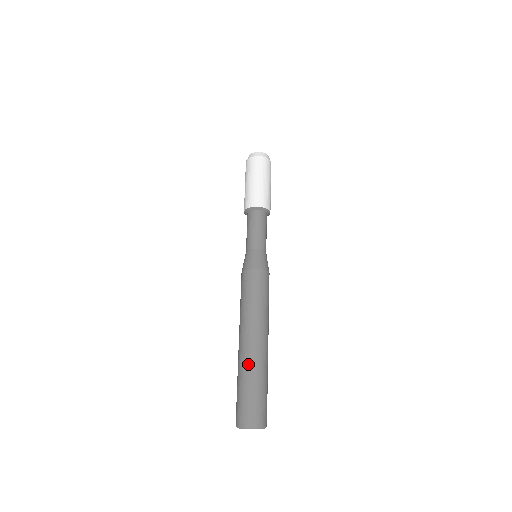
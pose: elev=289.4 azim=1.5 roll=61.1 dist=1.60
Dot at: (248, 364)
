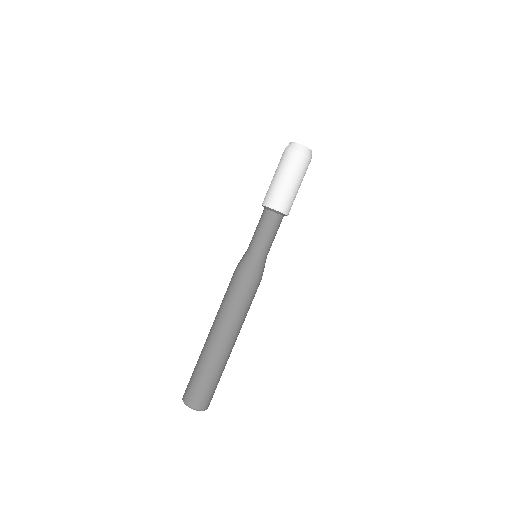
Dot at: (210, 358)
